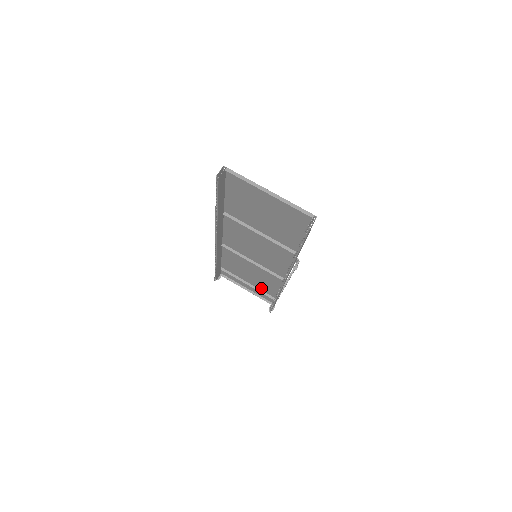
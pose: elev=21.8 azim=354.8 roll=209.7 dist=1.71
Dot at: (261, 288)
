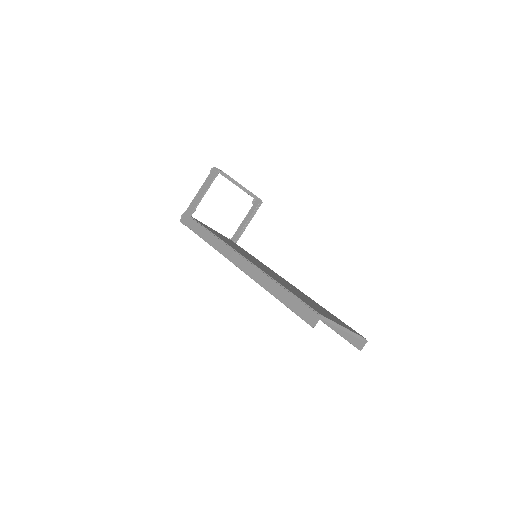
Dot at: occluded
